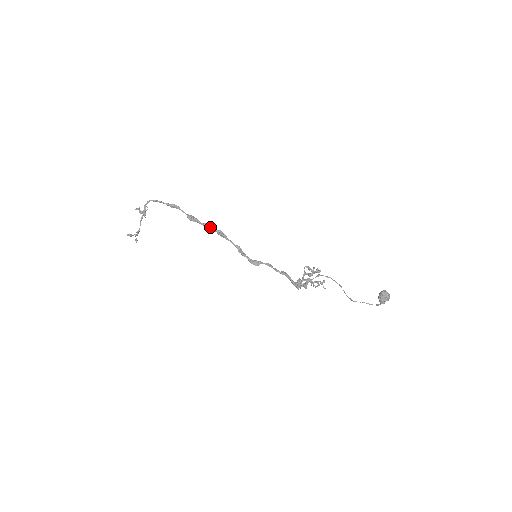
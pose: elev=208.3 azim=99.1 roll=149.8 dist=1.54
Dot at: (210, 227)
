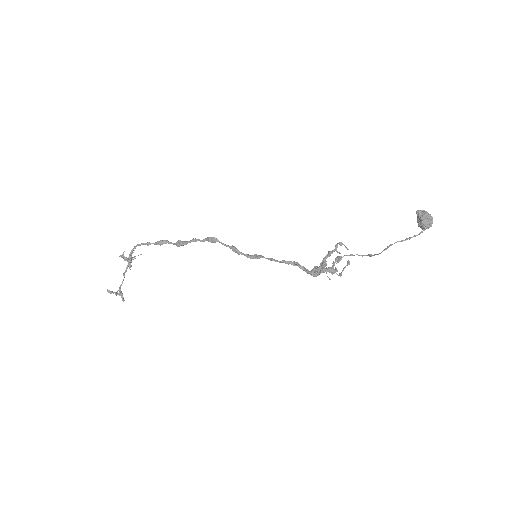
Dot at: (199, 240)
